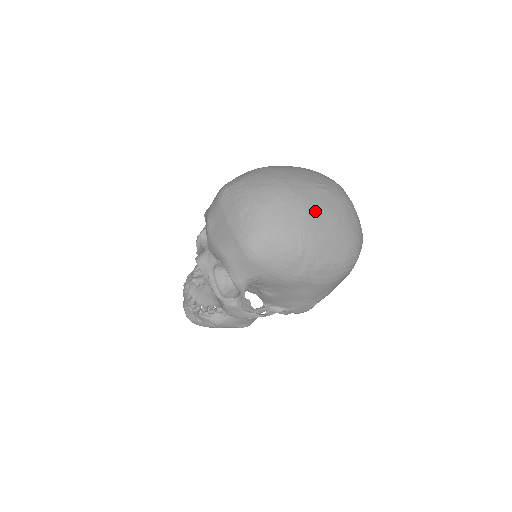
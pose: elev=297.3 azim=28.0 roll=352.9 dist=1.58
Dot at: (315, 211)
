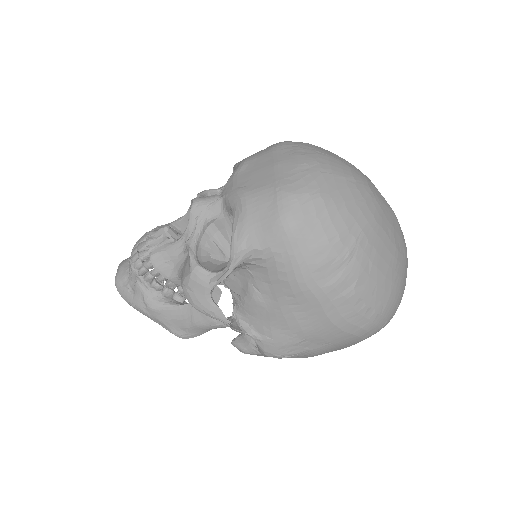
Dot at: (383, 226)
